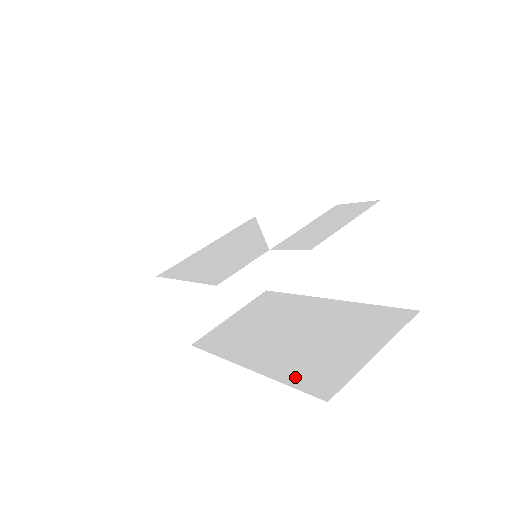
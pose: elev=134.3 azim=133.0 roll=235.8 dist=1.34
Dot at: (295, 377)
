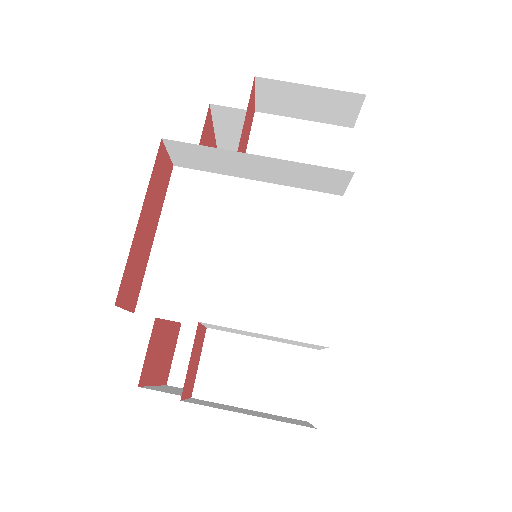
Dot at: (189, 335)
